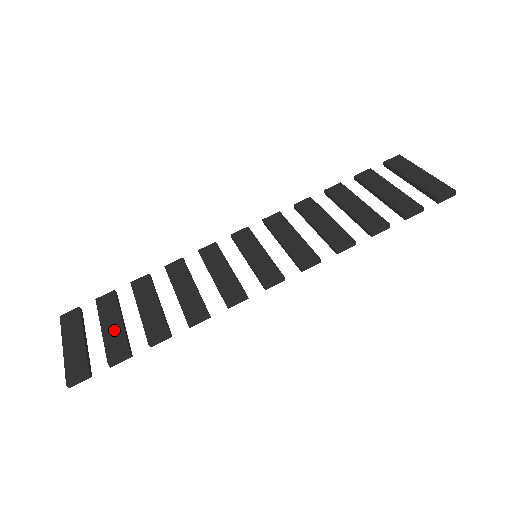
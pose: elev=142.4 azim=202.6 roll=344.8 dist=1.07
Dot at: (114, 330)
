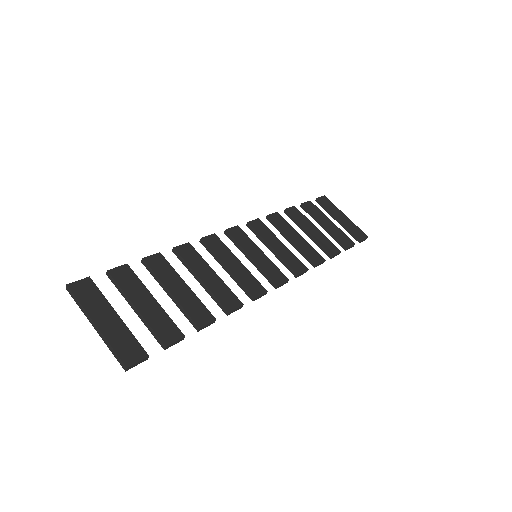
Dot at: (153, 310)
